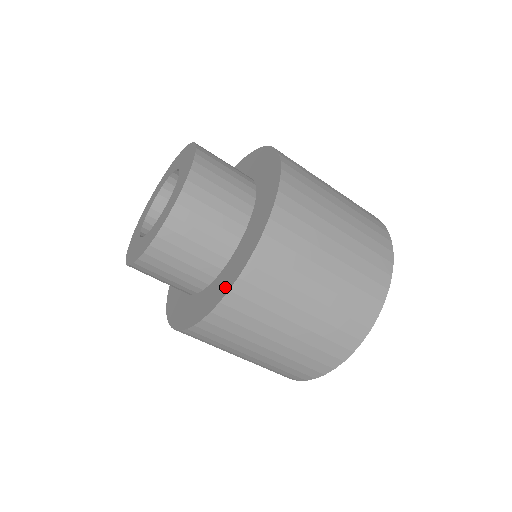
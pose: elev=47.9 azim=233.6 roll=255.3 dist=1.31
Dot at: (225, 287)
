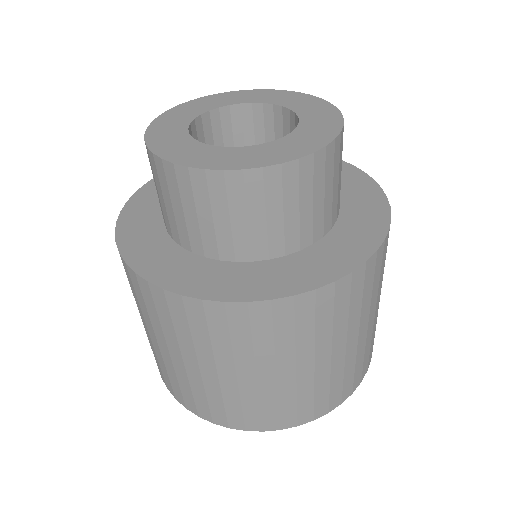
Dot at: (304, 281)
